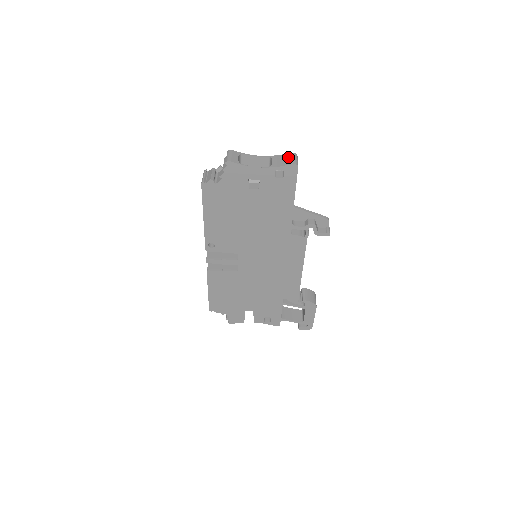
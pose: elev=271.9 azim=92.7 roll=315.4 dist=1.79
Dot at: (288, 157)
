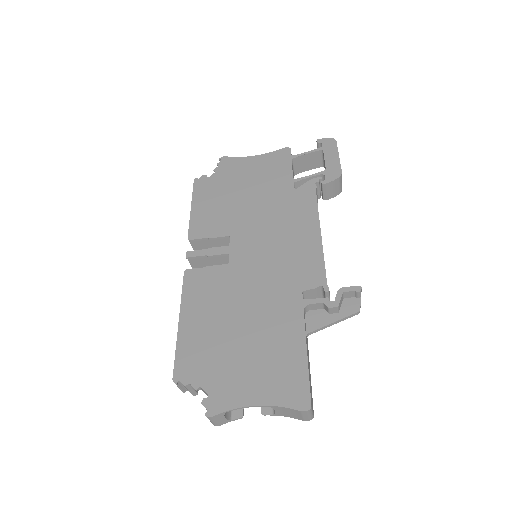
Dot at: (298, 415)
